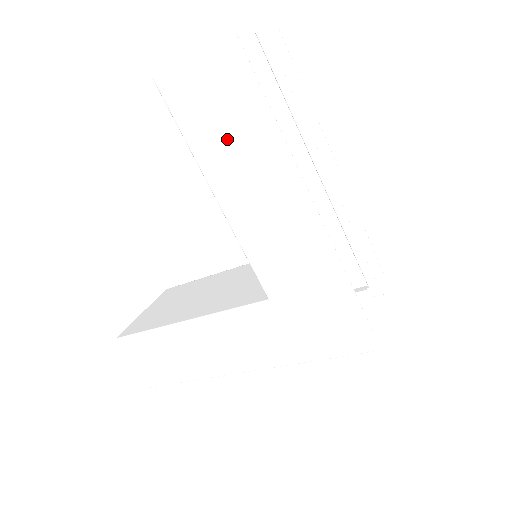
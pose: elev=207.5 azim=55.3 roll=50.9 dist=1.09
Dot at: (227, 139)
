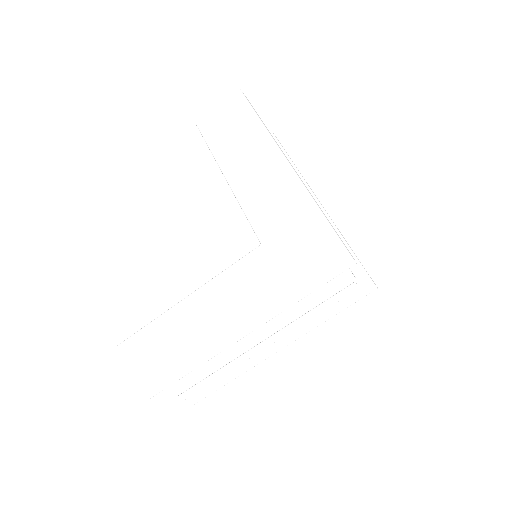
Dot at: (236, 139)
